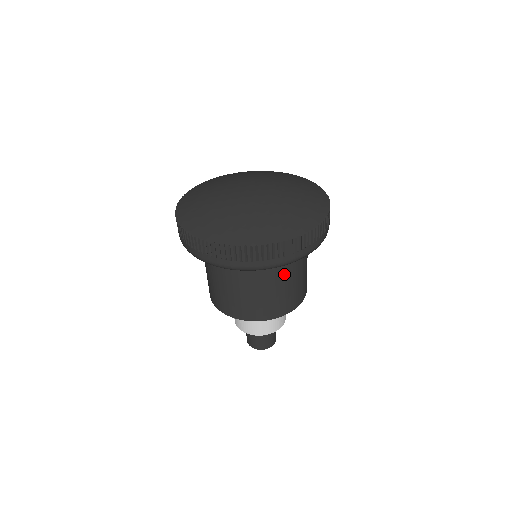
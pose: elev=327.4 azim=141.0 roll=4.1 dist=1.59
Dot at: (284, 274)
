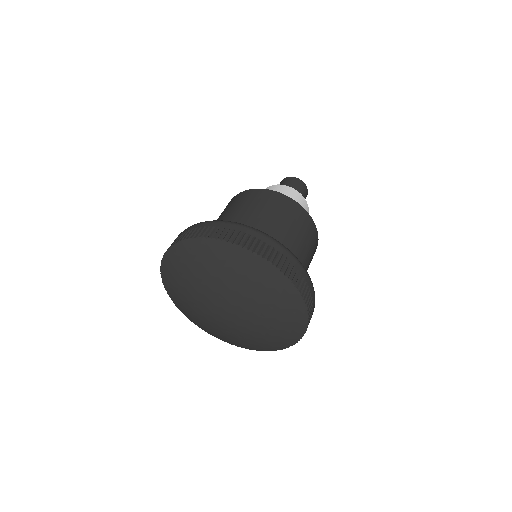
Dot at: occluded
